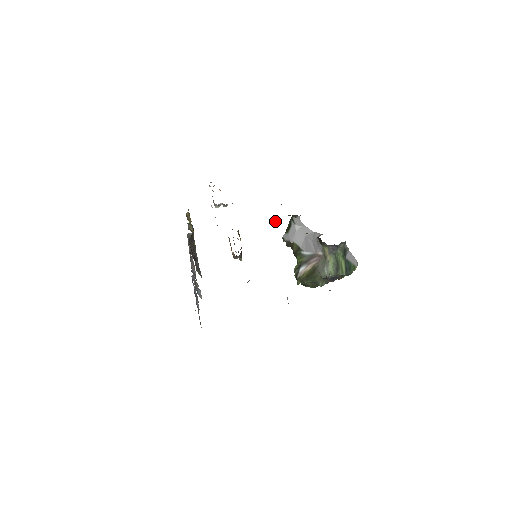
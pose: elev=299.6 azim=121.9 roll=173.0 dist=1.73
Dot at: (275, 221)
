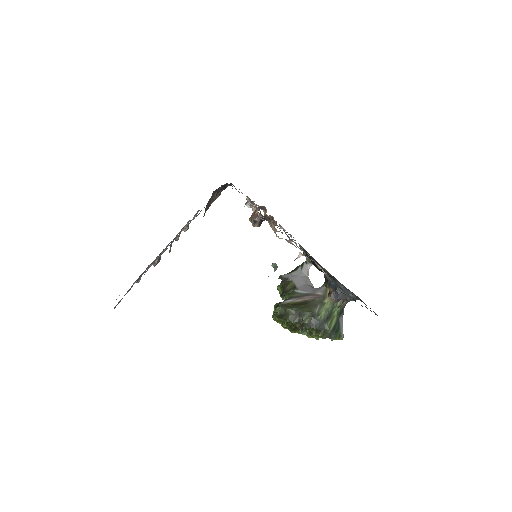
Dot at: occluded
